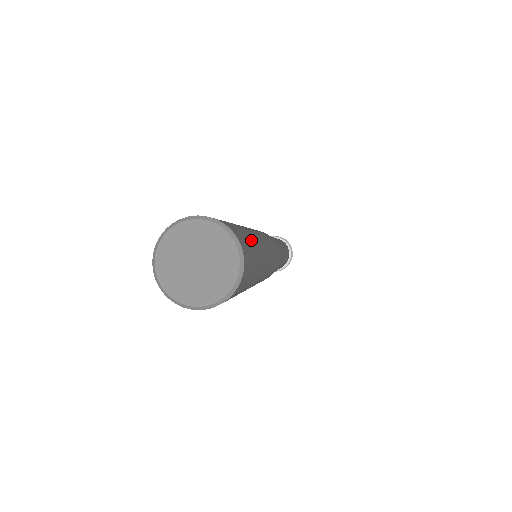
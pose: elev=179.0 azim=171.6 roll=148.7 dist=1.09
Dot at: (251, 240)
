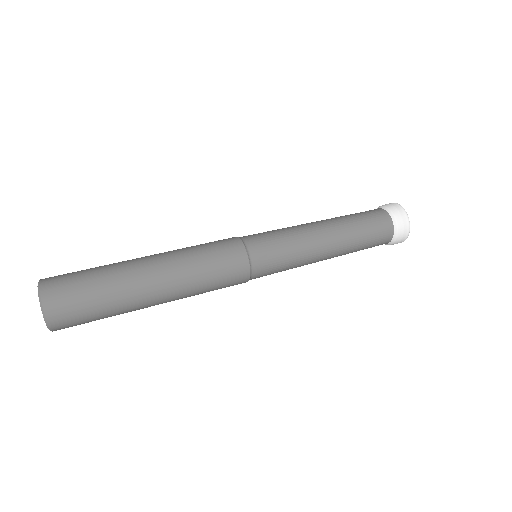
Dot at: (97, 298)
